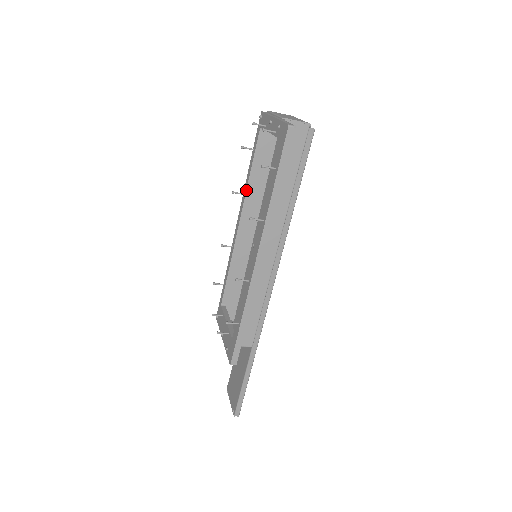
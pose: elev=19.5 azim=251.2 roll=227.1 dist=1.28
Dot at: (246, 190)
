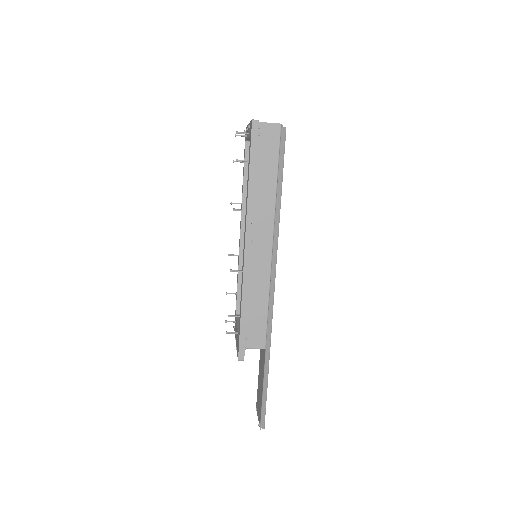
Dot at: (242, 199)
